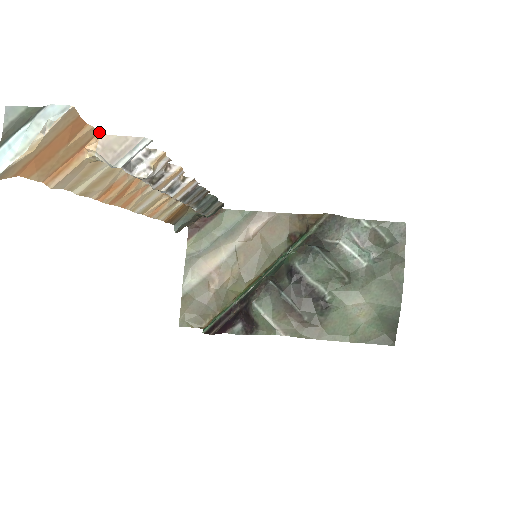
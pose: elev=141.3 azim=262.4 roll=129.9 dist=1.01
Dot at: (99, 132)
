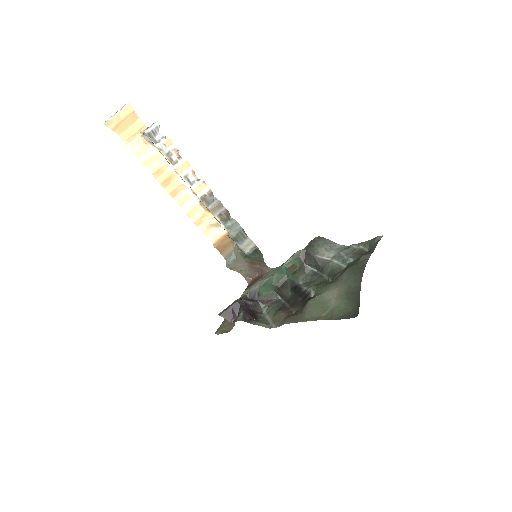
Dot at: (145, 126)
